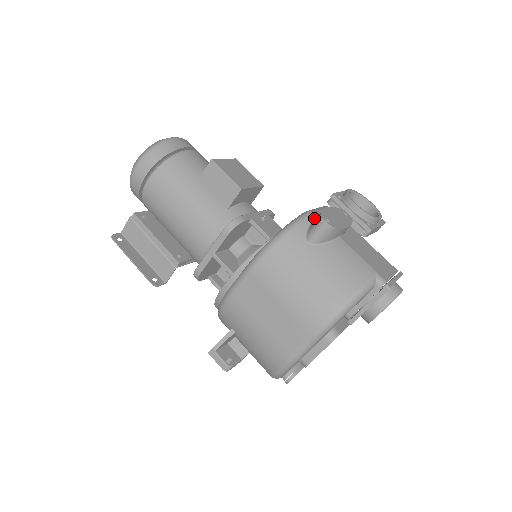
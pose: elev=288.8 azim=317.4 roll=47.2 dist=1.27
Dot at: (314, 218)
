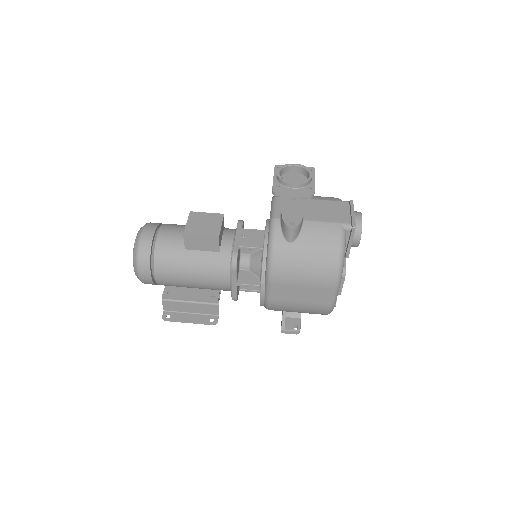
Dot at: (279, 223)
